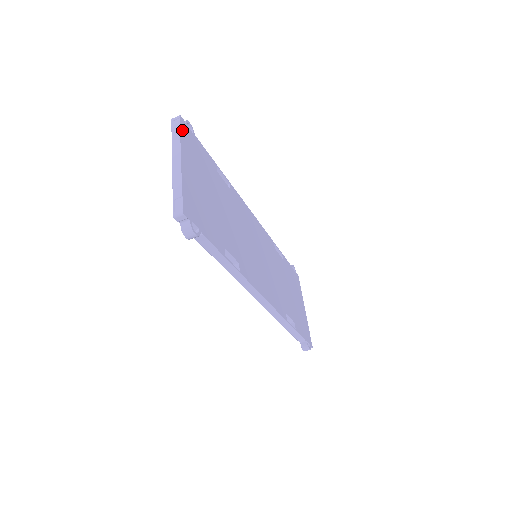
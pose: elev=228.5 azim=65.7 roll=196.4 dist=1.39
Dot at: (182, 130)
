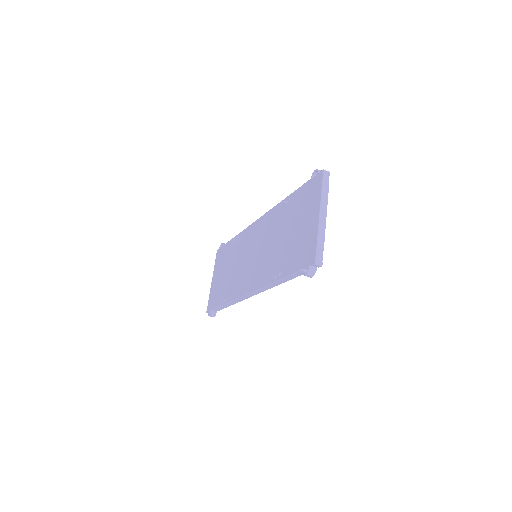
Dot at: (327, 186)
